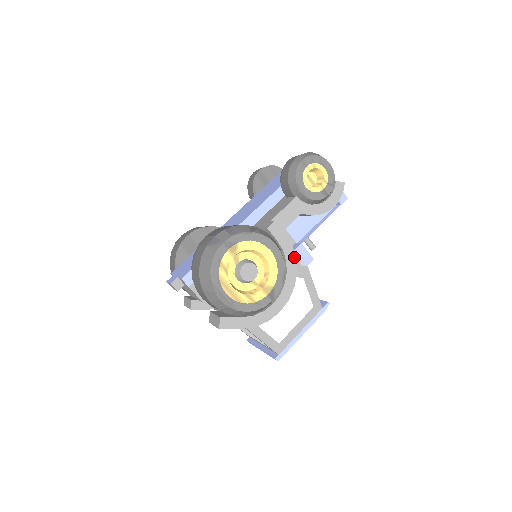
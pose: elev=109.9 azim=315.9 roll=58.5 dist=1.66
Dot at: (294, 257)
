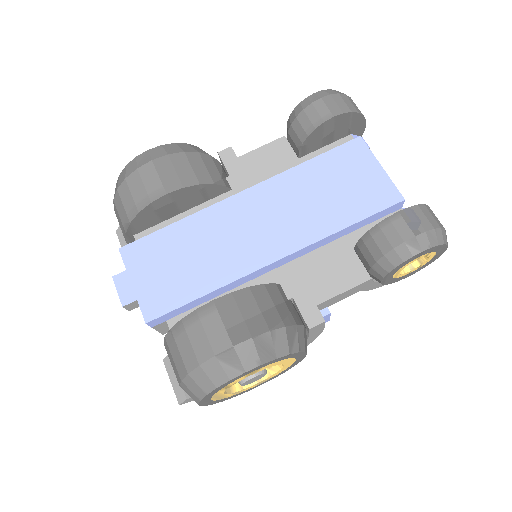
Dot at: occluded
